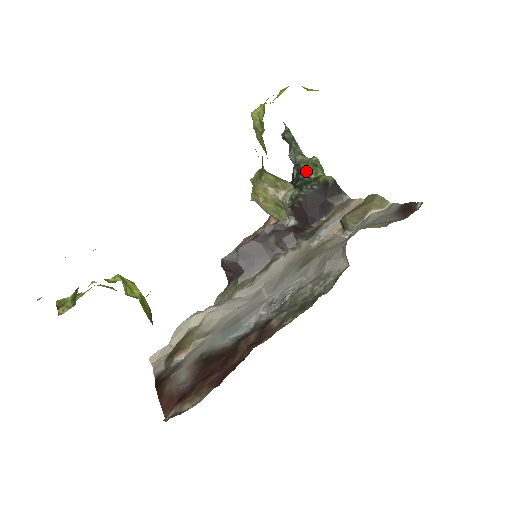
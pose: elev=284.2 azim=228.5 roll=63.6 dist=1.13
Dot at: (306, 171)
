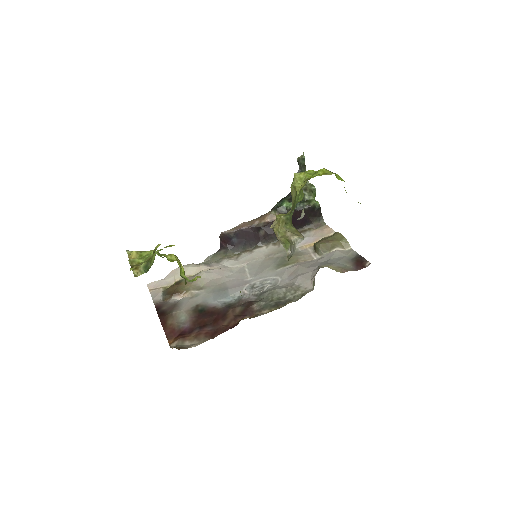
Dot at: (304, 191)
